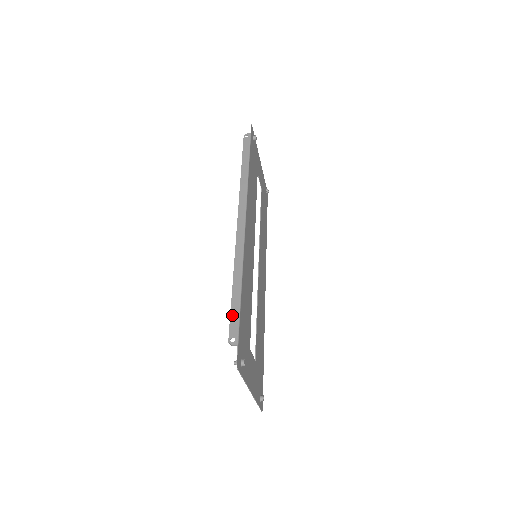
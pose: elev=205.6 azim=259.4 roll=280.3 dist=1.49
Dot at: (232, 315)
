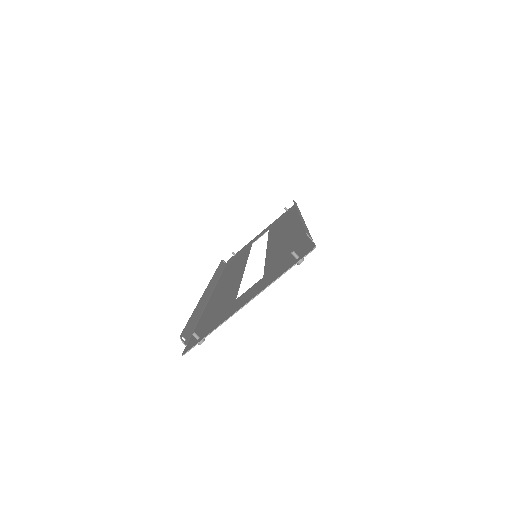
Dot at: occluded
